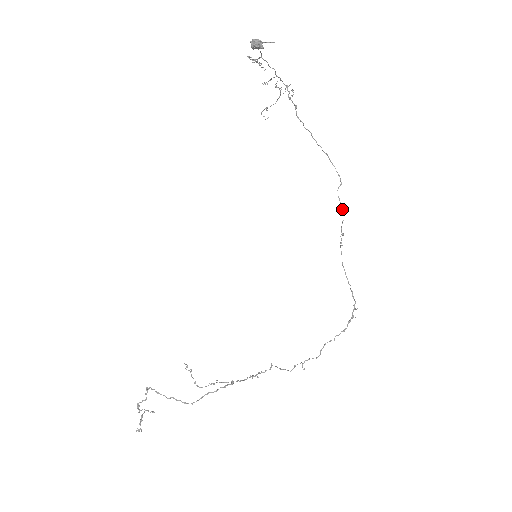
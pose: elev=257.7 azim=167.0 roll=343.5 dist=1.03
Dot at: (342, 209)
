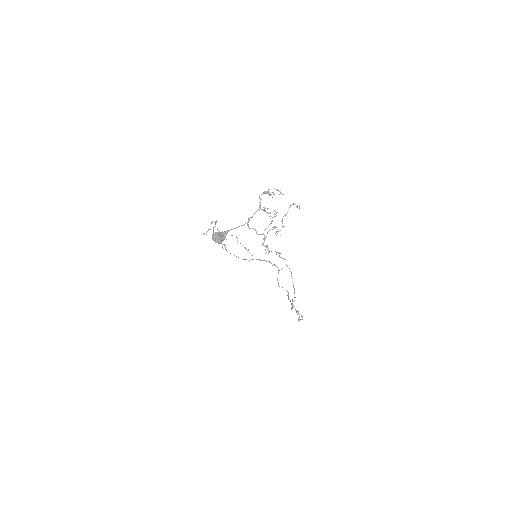
Dot at: (292, 305)
